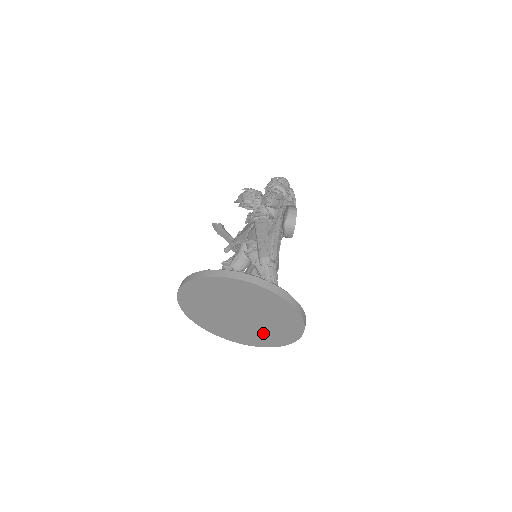
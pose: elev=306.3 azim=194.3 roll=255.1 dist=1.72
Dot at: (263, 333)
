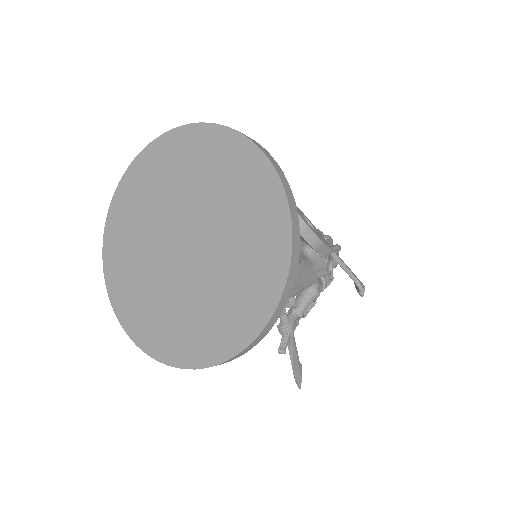
Dot at: (240, 245)
